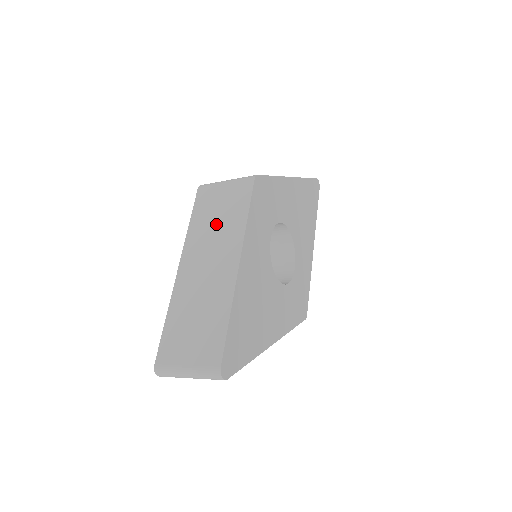
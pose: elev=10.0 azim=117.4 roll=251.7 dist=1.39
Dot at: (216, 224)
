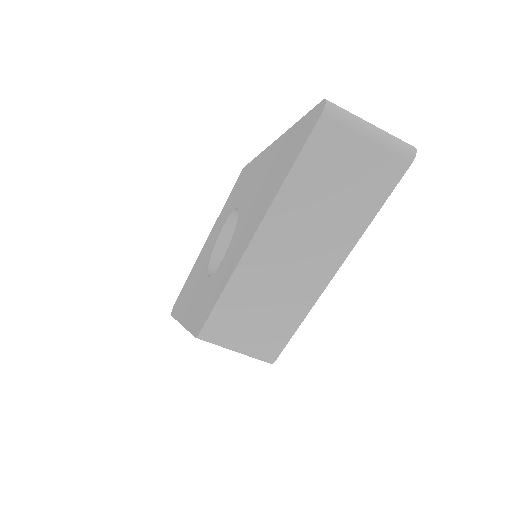
Dot at: occluded
